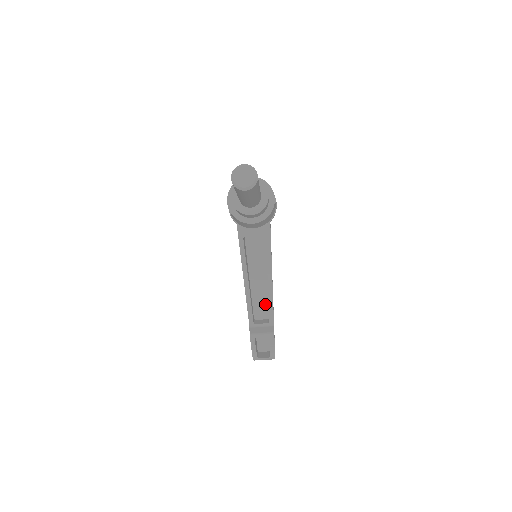
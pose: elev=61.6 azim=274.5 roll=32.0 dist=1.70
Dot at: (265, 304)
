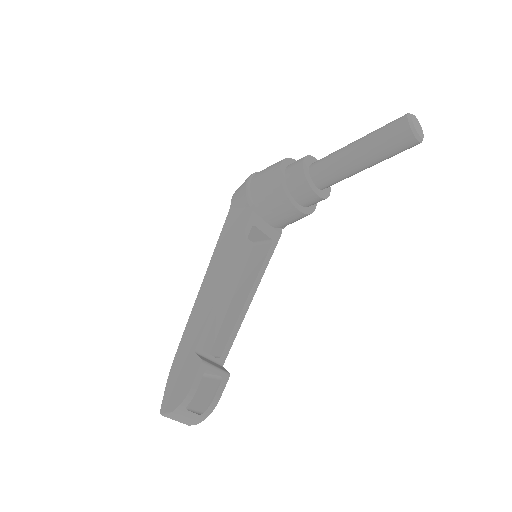
Dot at: (213, 333)
